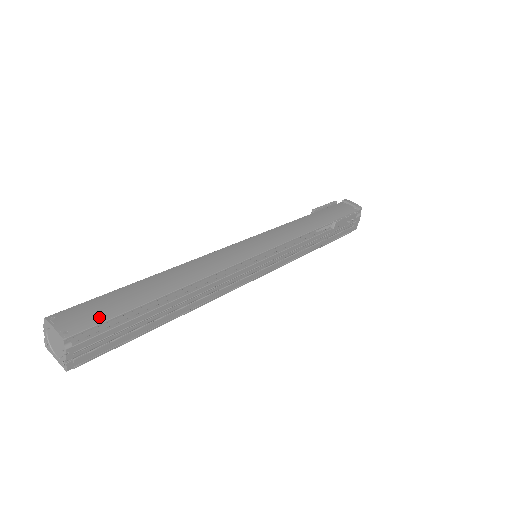
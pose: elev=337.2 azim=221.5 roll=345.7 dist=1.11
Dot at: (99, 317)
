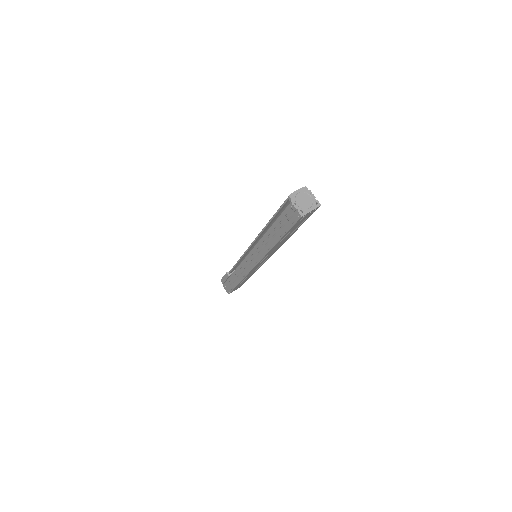
Dot at: occluded
